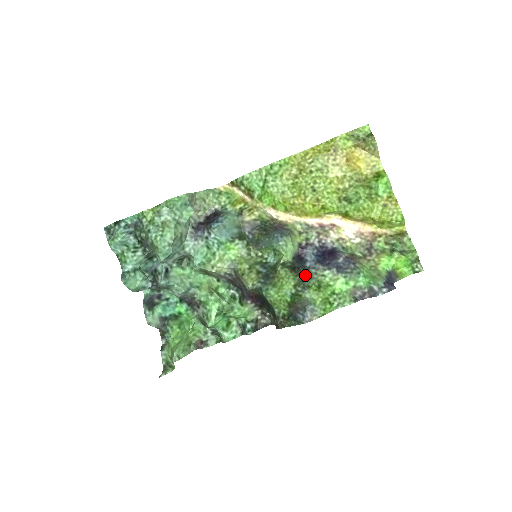
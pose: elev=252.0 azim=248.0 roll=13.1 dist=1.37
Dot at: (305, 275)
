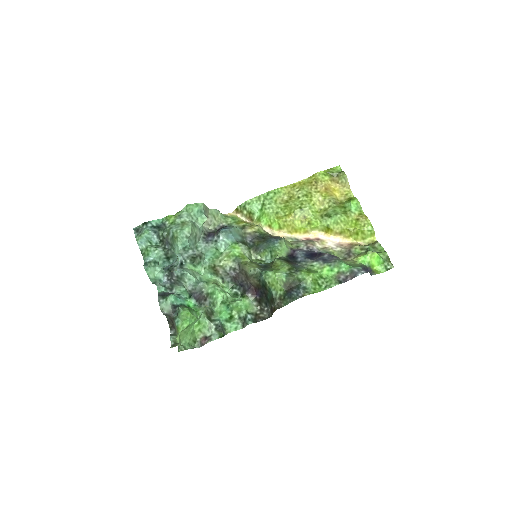
Dot at: (297, 265)
